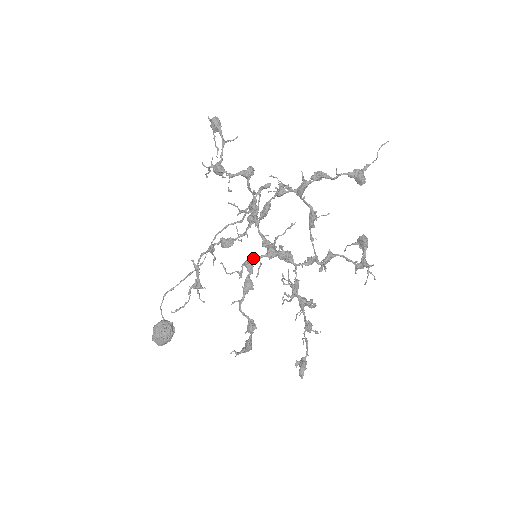
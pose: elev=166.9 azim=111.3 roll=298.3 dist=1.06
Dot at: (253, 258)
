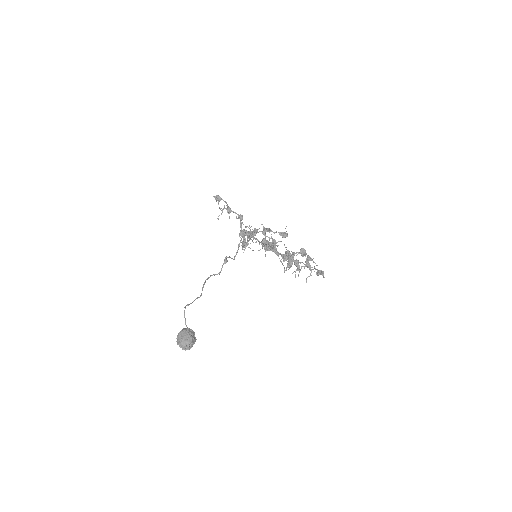
Dot at: occluded
